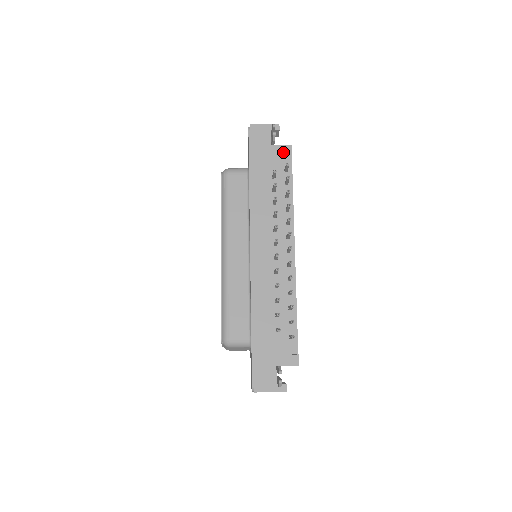
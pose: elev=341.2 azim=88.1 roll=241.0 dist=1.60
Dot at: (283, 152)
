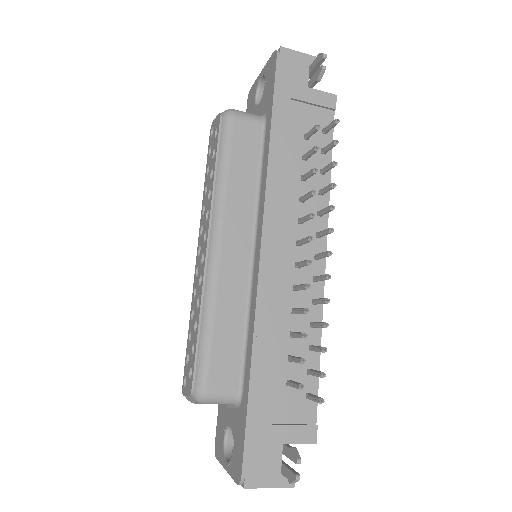
Dot at: (324, 102)
